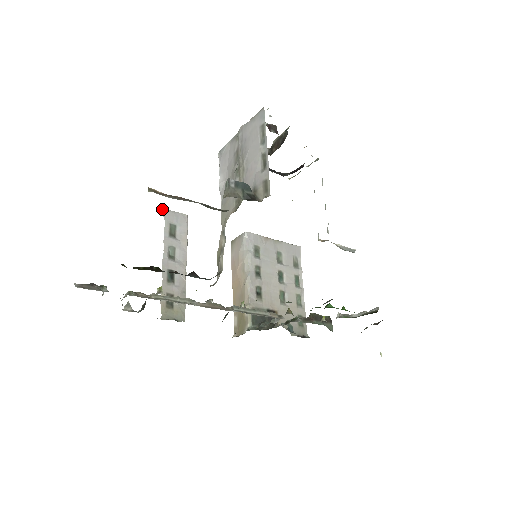
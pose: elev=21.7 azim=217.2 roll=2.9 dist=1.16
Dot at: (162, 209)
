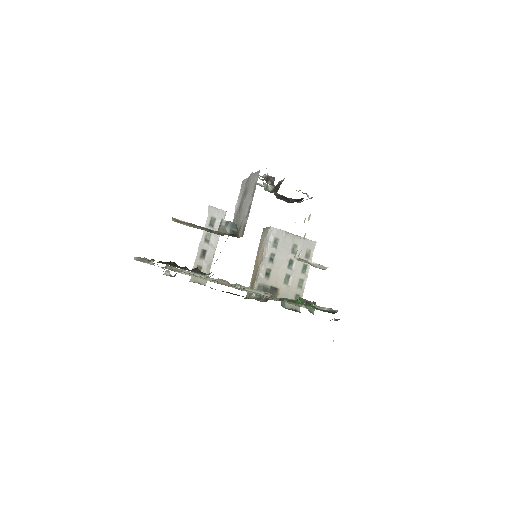
Dot at: (208, 206)
